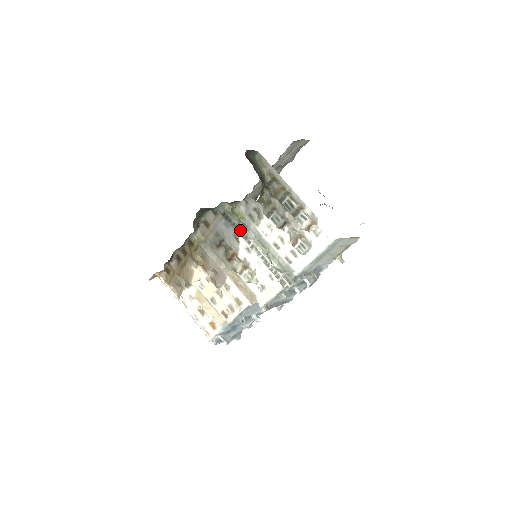
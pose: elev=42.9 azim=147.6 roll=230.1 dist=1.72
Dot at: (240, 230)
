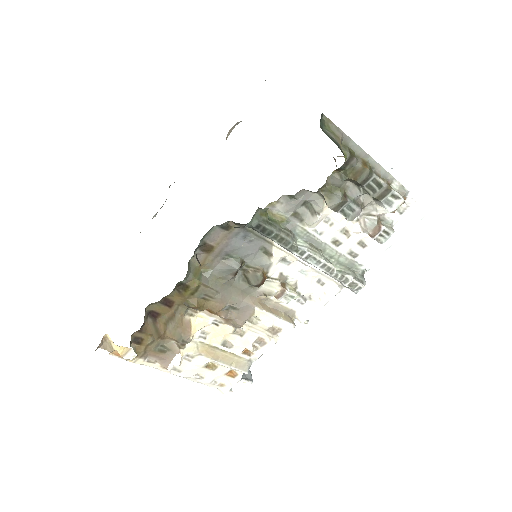
Dot at: (287, 242)
